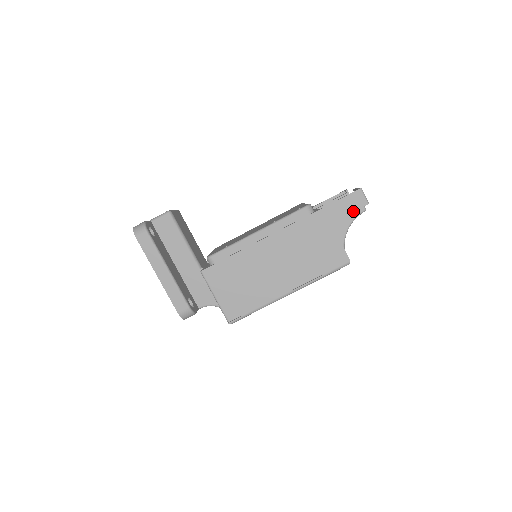
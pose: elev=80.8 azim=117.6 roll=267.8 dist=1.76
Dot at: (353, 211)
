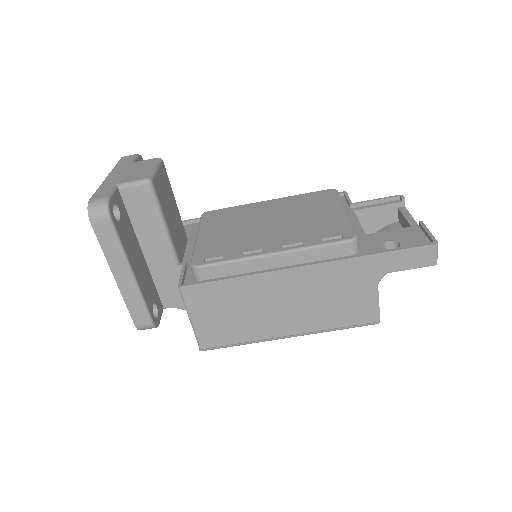
Dot at: (412, 268)
